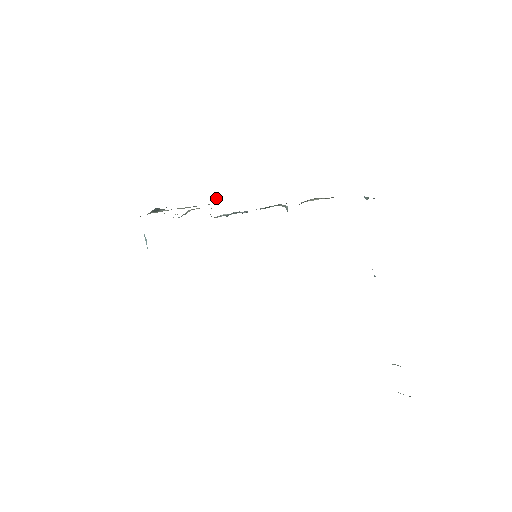
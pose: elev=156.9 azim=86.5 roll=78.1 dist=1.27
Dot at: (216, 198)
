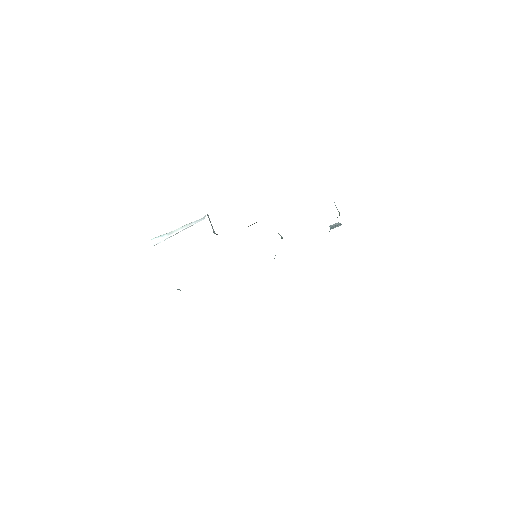
Dot at: (214, 232)
